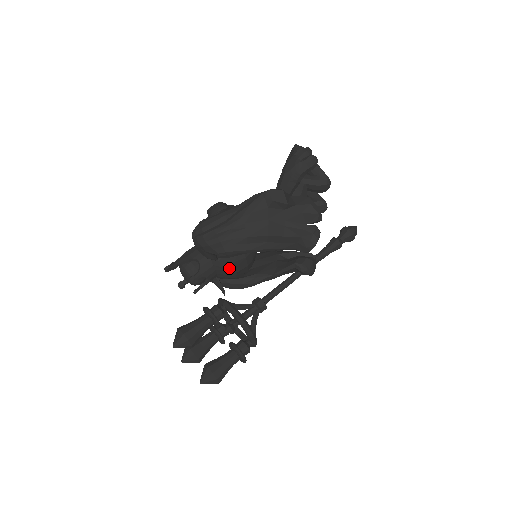
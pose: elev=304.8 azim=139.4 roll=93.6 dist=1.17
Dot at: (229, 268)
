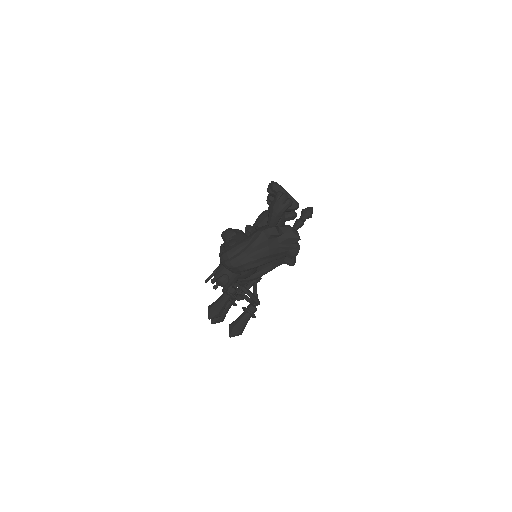
Dot at: (246, 275)
